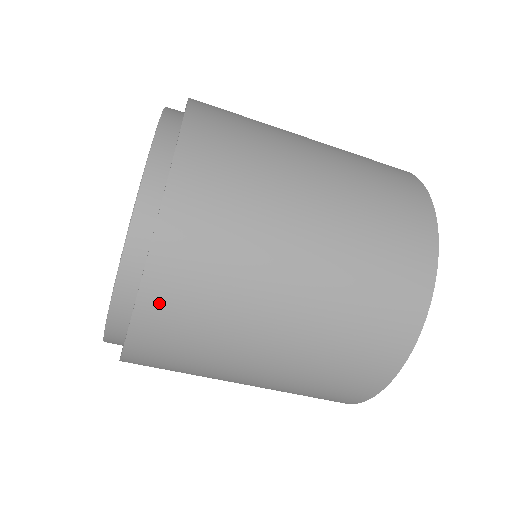
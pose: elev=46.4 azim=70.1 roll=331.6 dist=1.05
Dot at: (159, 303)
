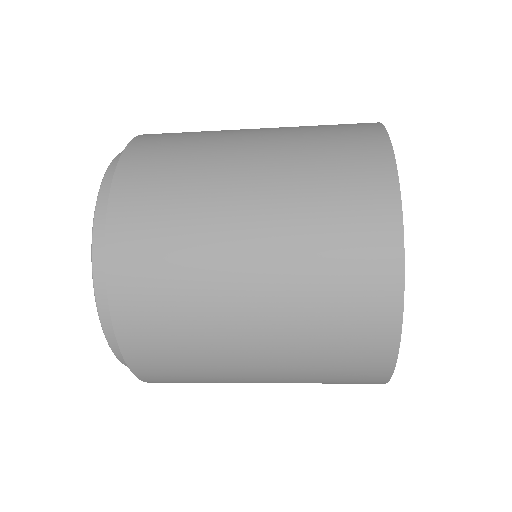
Dot at: (125, 258)
